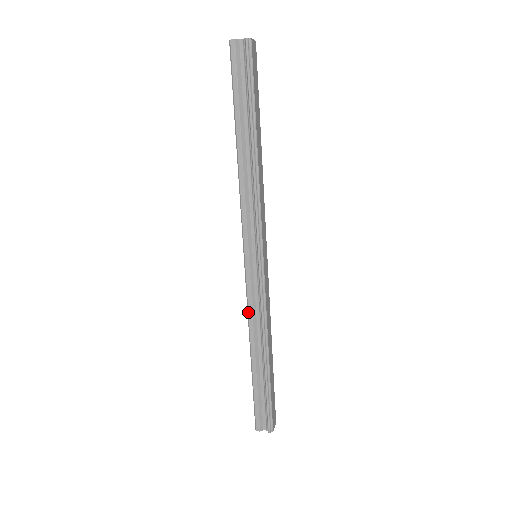
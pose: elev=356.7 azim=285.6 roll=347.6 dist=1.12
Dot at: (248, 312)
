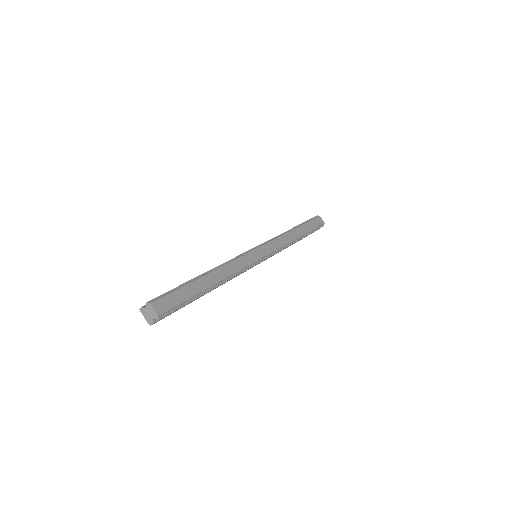
Dot at: occluded
